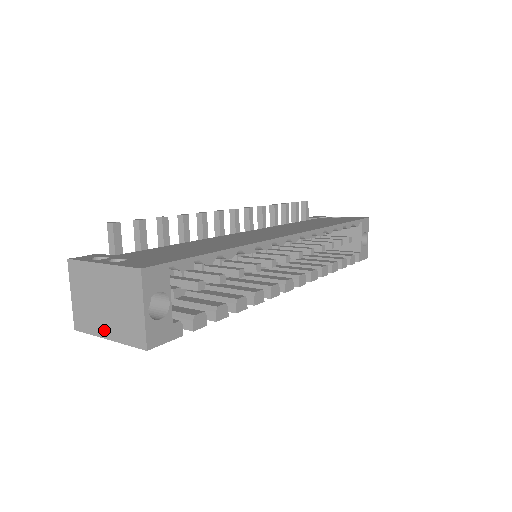
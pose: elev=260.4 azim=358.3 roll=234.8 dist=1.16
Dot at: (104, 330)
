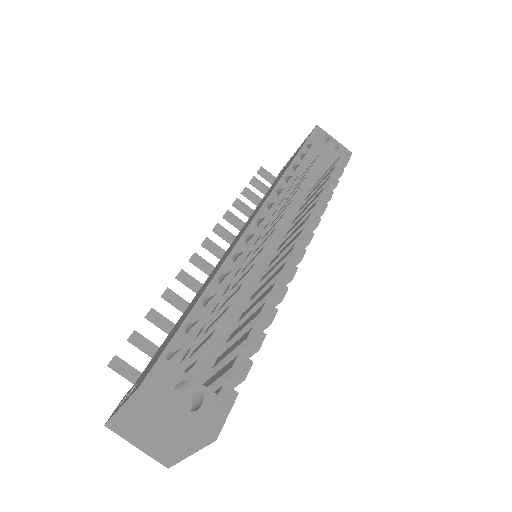
Dot at: (180, 452)
